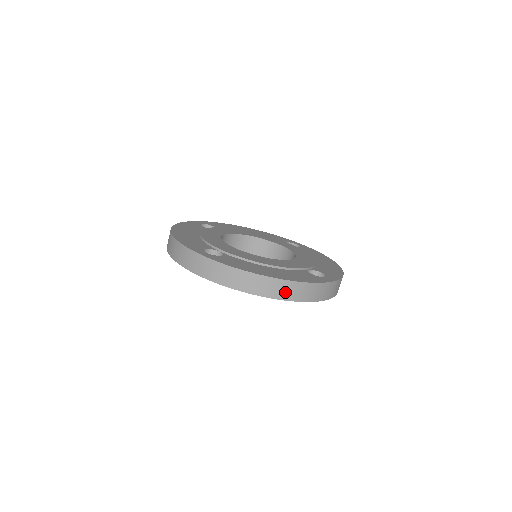
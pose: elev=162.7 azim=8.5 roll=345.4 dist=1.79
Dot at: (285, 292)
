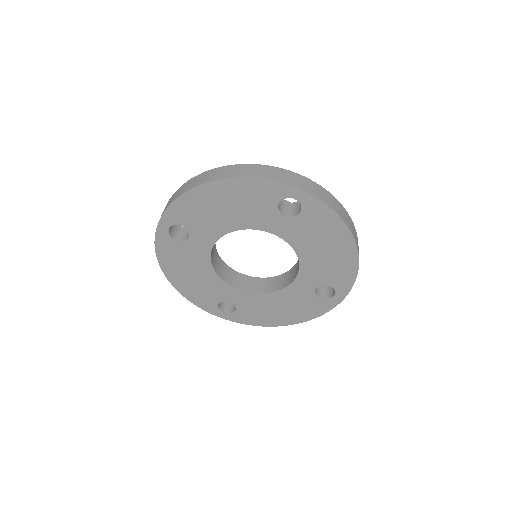
Dot at: (358, 249)
